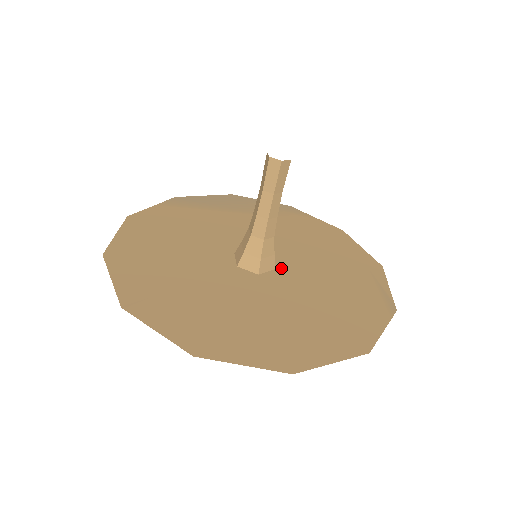
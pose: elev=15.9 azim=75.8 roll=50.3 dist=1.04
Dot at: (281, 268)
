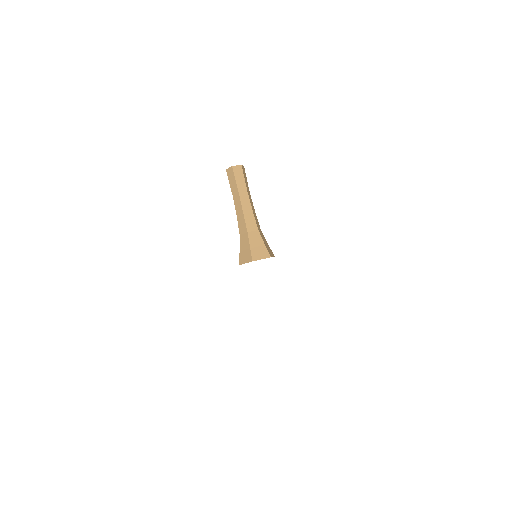
Dot at: occluded
